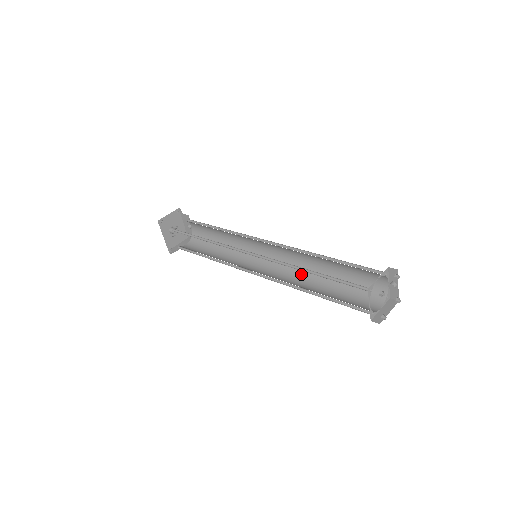
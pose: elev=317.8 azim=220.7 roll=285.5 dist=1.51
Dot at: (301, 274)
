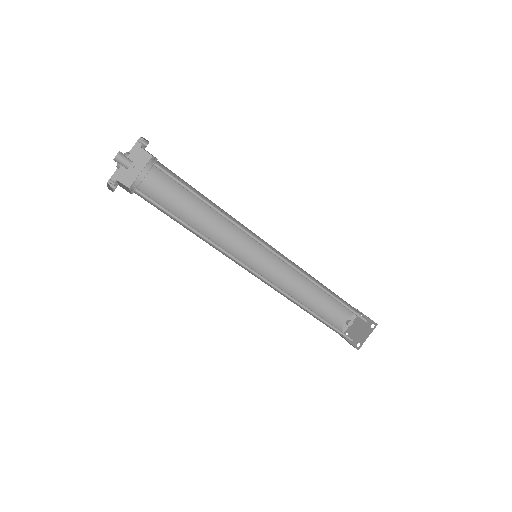
Dot at: occluded
